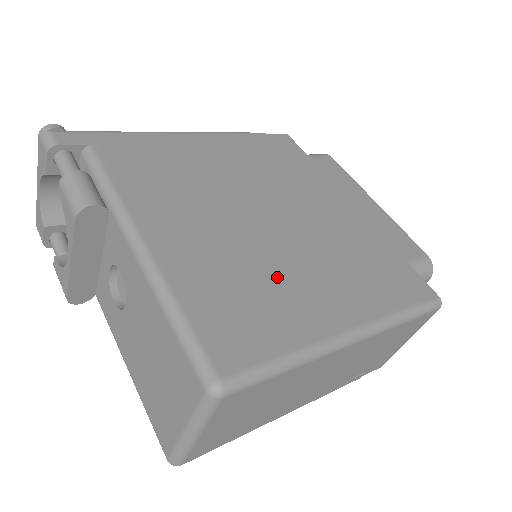
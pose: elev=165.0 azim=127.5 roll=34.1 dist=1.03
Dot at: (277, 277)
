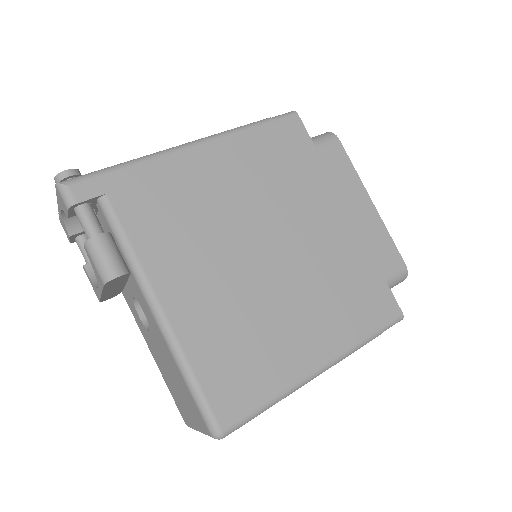
Dot at: (269, 325)
